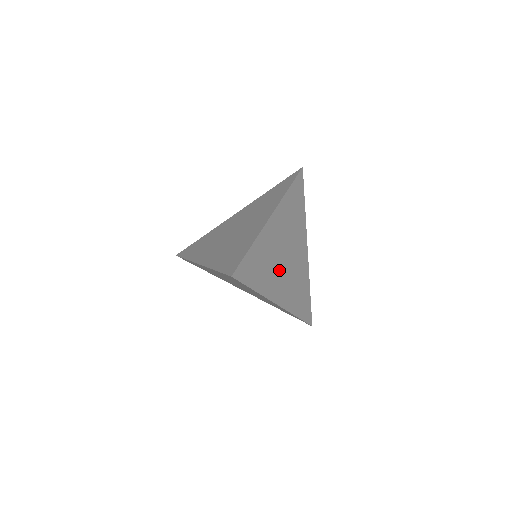
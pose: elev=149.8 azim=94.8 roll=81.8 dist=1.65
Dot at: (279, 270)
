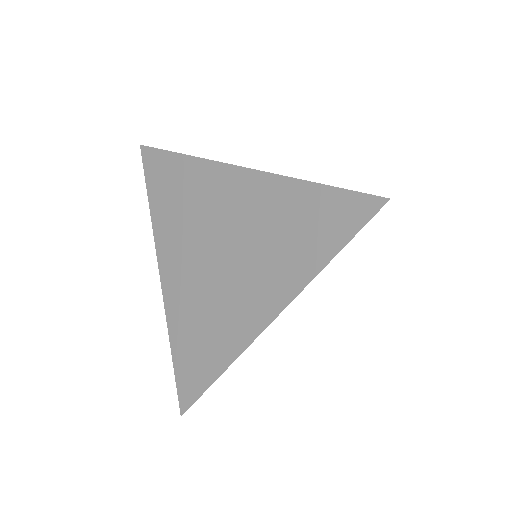
Dot at: occluded
